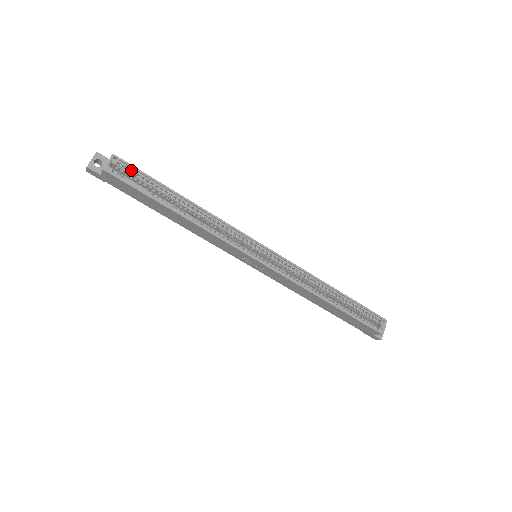
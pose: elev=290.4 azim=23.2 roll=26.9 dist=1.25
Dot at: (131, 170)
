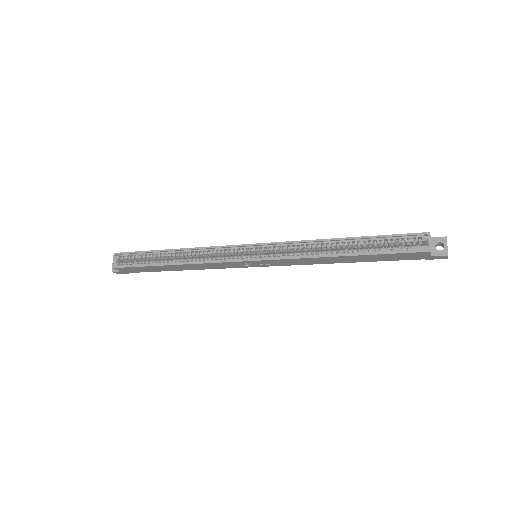
Dot at: (129, 256)
